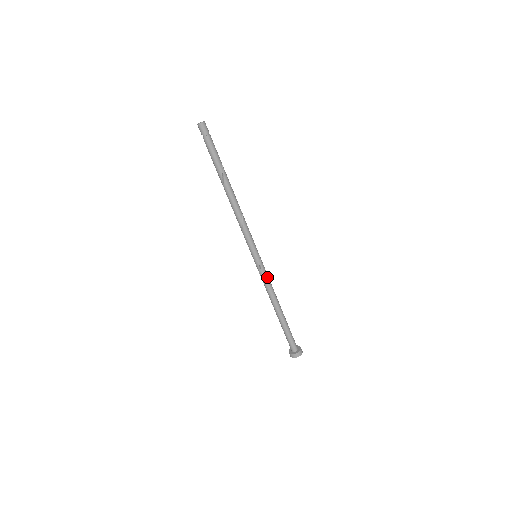
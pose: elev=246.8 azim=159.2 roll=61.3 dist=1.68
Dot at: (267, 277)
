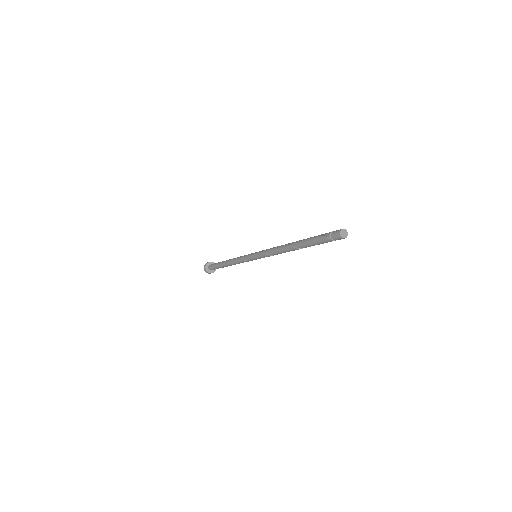
Dot at: occluded
